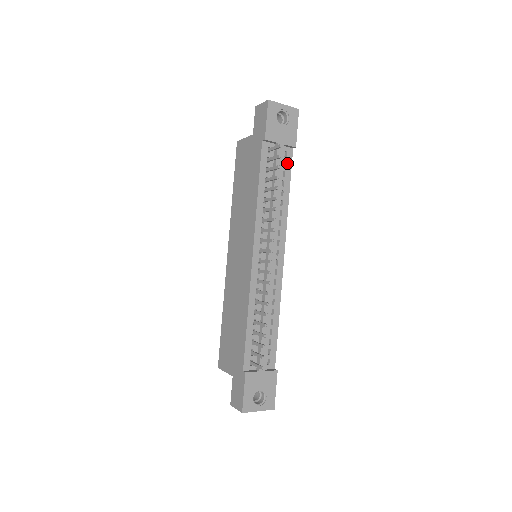
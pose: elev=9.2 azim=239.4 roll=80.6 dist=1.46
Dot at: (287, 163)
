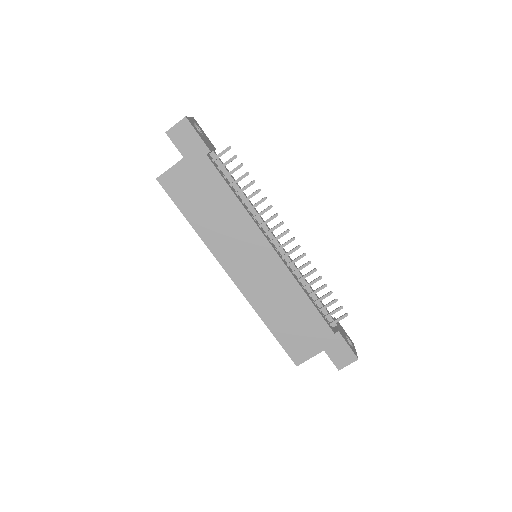
Dot at: occluded
